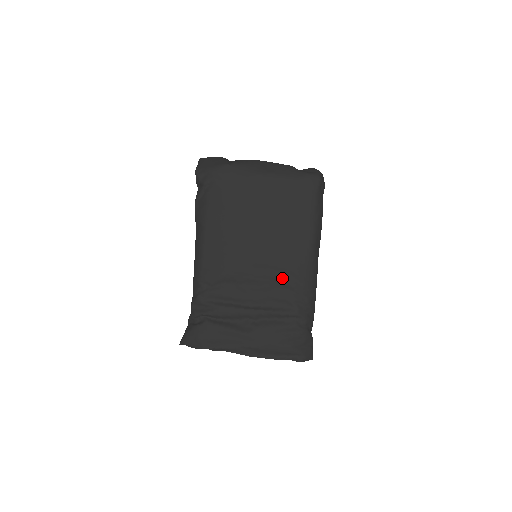
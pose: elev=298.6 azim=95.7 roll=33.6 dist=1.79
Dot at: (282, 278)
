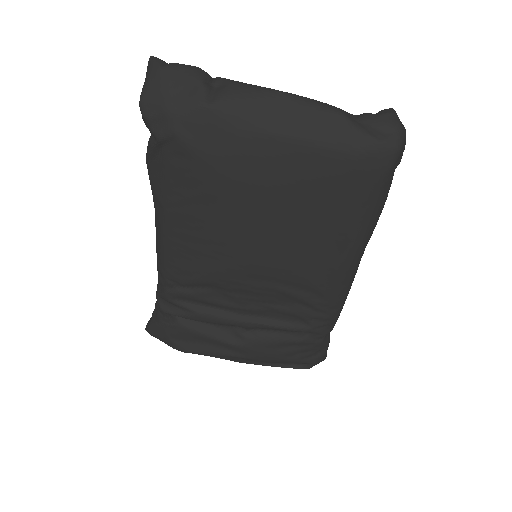
Dot at: (295, 294)
